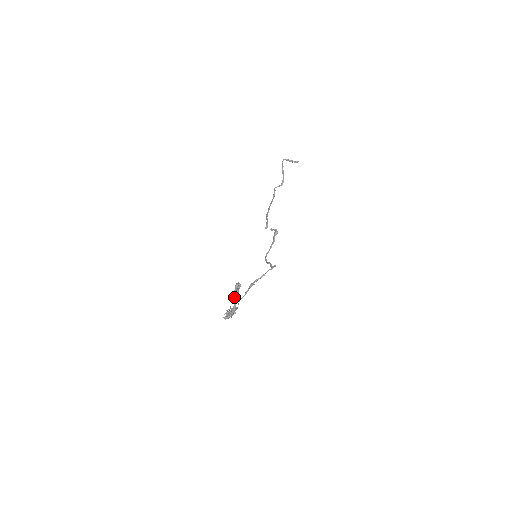
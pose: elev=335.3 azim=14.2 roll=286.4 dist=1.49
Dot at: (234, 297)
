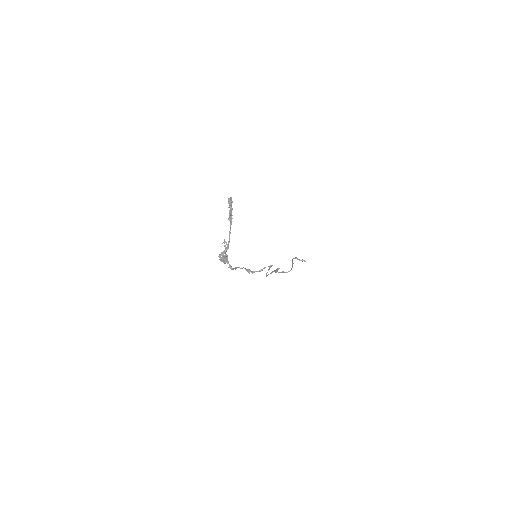
Dot at: (229, 235)
